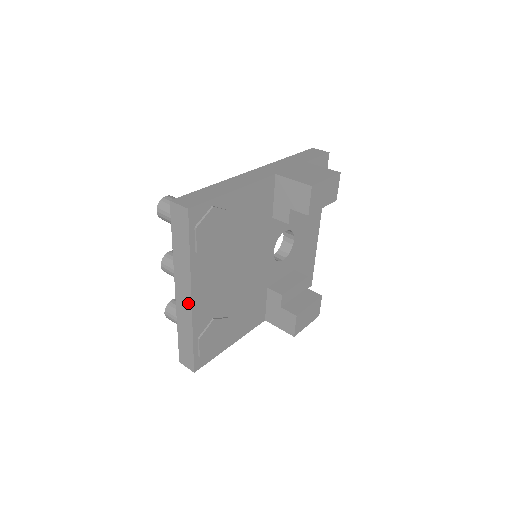
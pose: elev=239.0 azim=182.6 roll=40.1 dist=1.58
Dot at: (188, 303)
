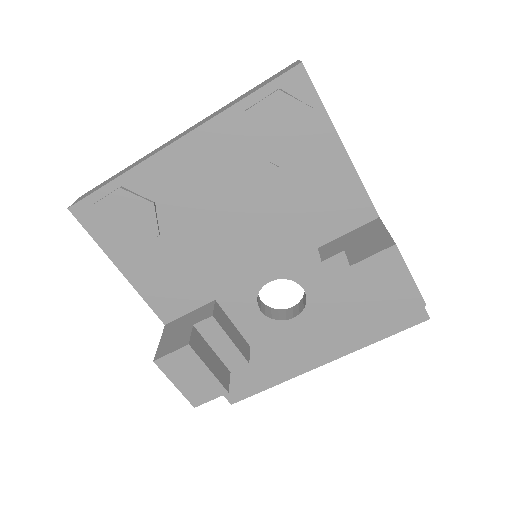
Dot at: (170, 143)
